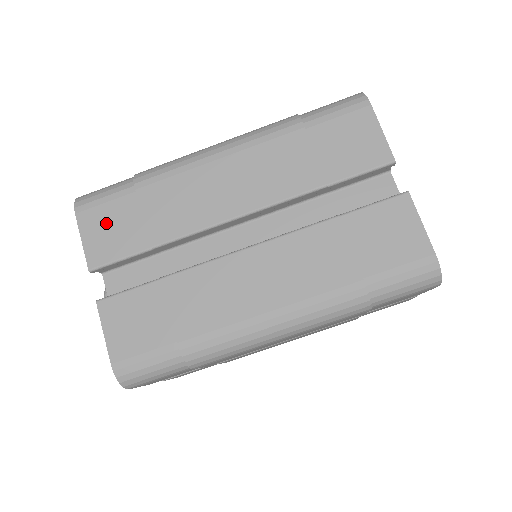
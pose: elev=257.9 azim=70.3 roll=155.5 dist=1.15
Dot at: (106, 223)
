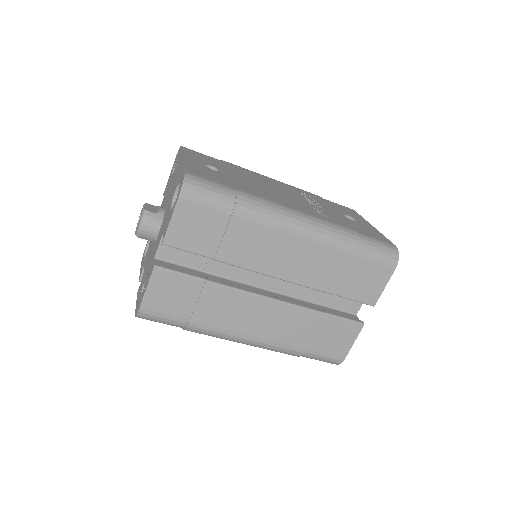
Dot at: (196, 221)
